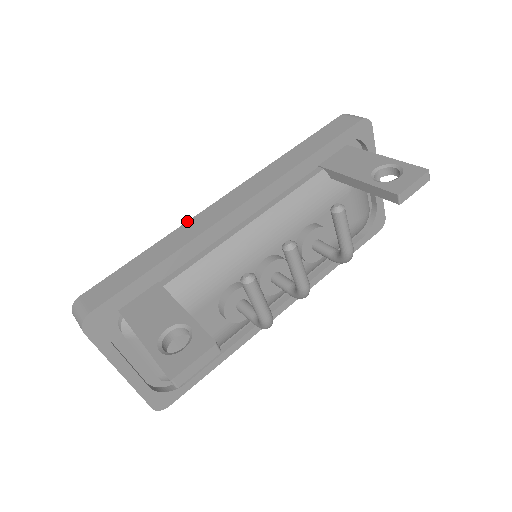
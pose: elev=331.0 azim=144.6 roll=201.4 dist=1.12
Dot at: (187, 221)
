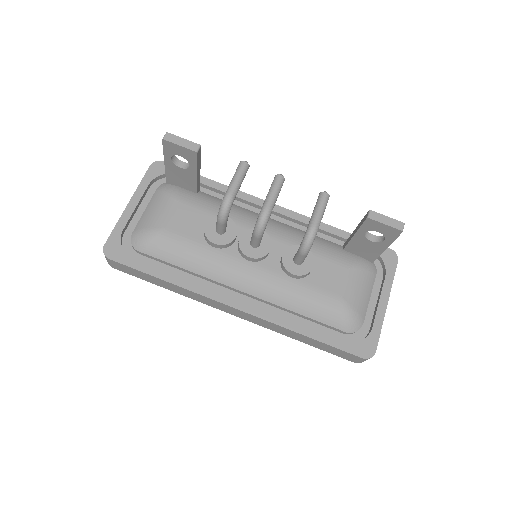
Dot at: occluded
